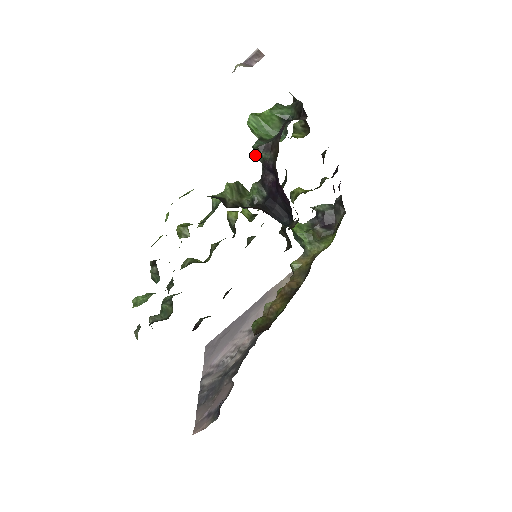
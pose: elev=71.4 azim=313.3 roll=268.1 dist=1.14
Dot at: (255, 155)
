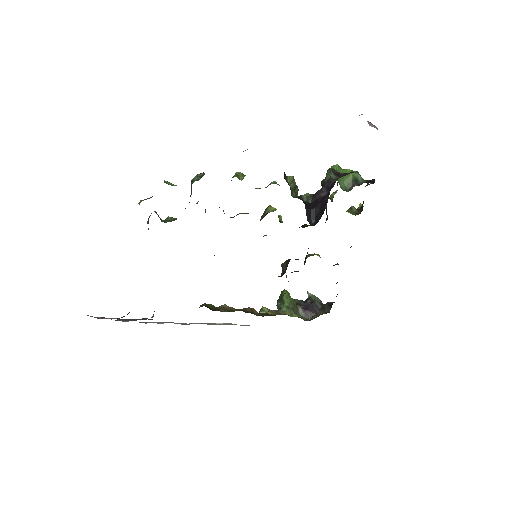
Dot at: (323, 180)
